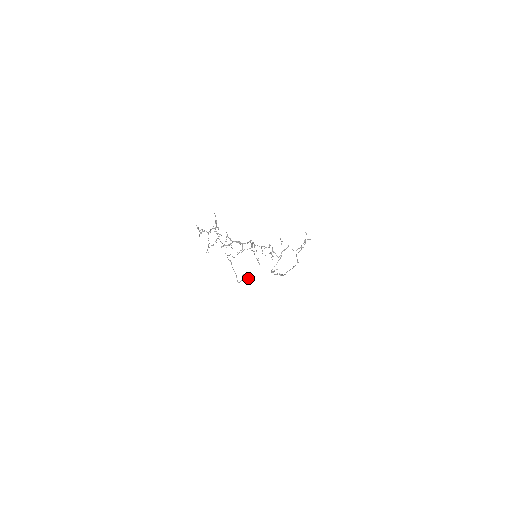
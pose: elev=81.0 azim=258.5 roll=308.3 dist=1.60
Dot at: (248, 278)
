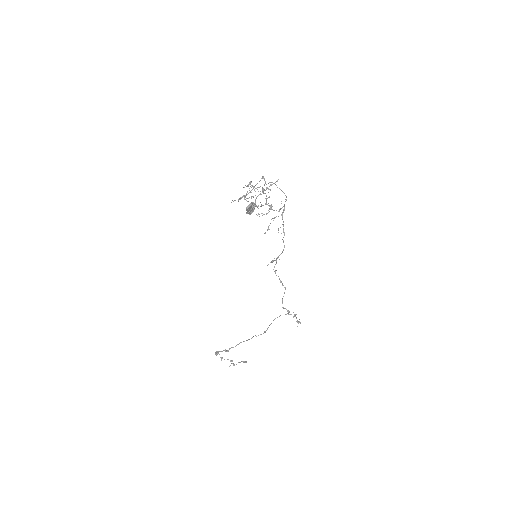
Dot at: (252, 211)
